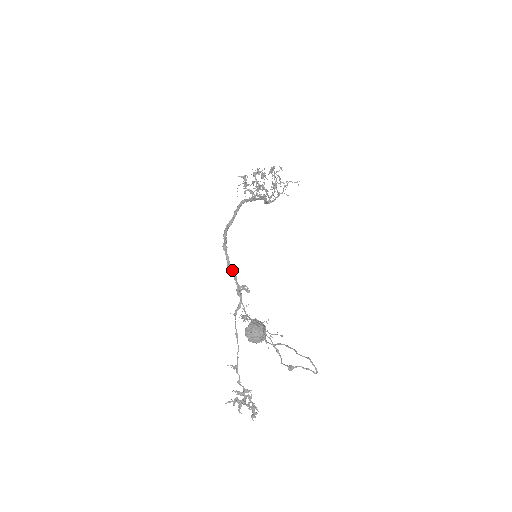
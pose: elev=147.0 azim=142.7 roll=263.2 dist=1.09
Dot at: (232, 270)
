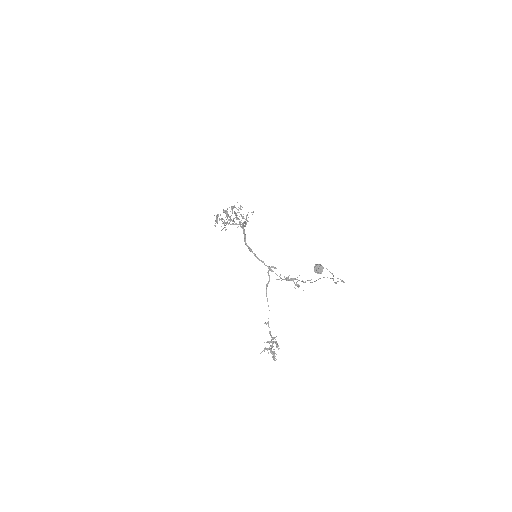
Dot at: (261, 260)
